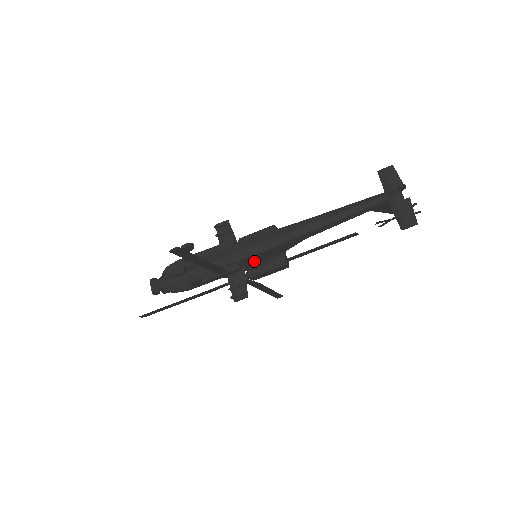
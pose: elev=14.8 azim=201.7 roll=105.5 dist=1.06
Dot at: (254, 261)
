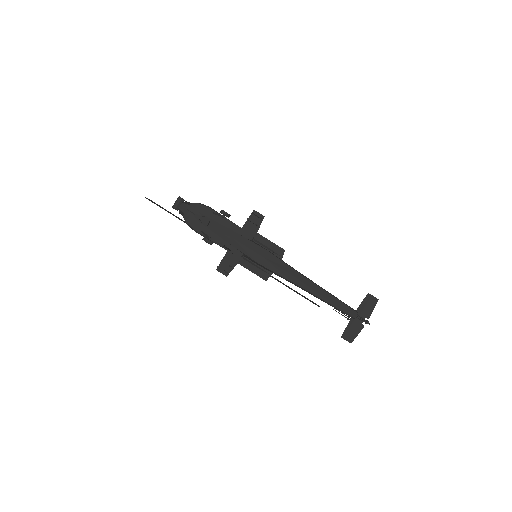
Dot at: (252, 260)
